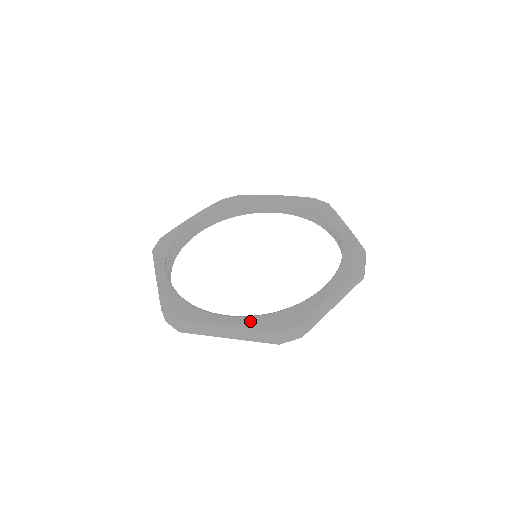
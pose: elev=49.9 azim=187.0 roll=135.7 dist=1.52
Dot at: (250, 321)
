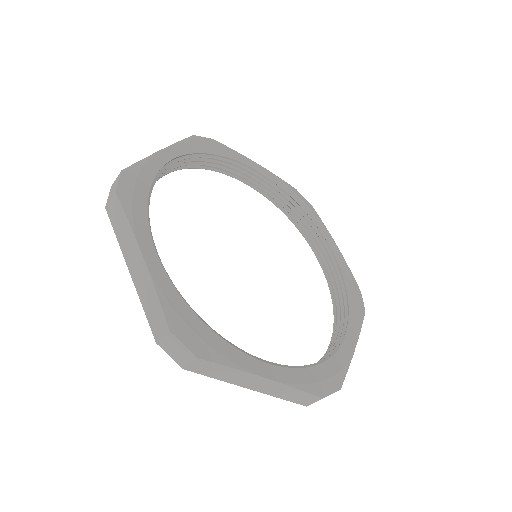
Dot at: (295, 376)
